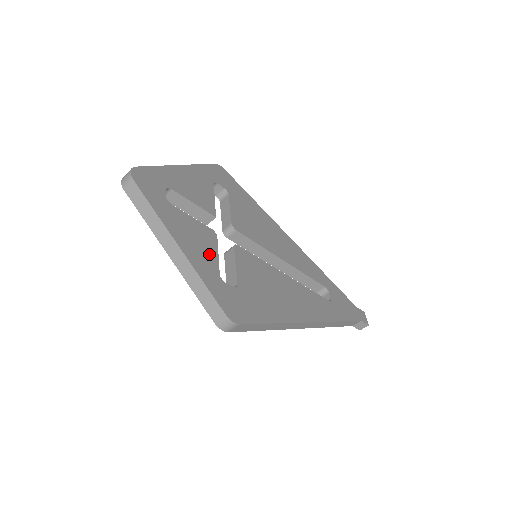
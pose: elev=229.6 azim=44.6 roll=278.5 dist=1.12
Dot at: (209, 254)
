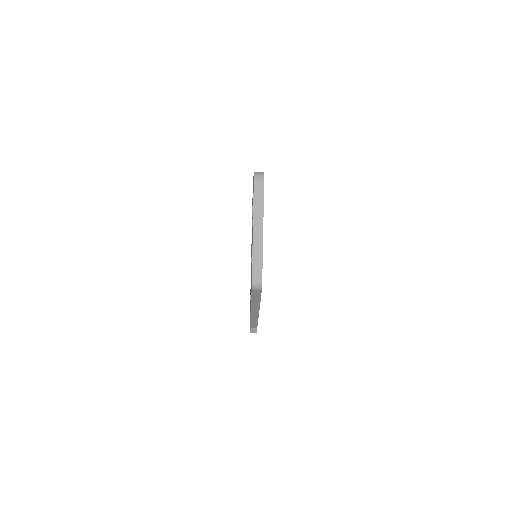
Dot at: occluded
